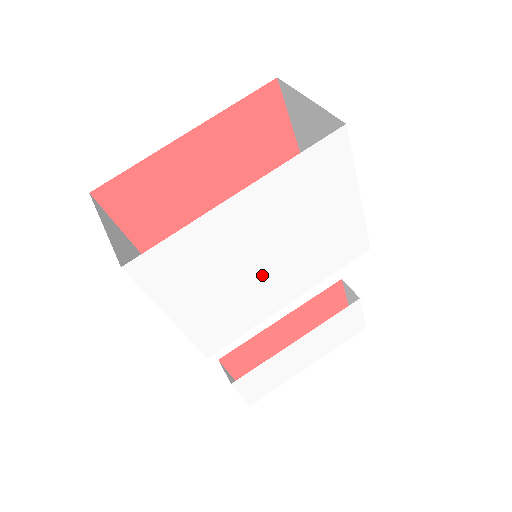
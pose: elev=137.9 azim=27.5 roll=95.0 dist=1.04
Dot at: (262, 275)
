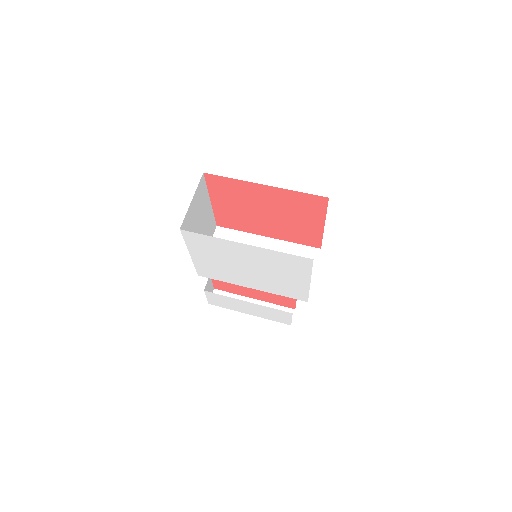
Dot at: (242, 271)
